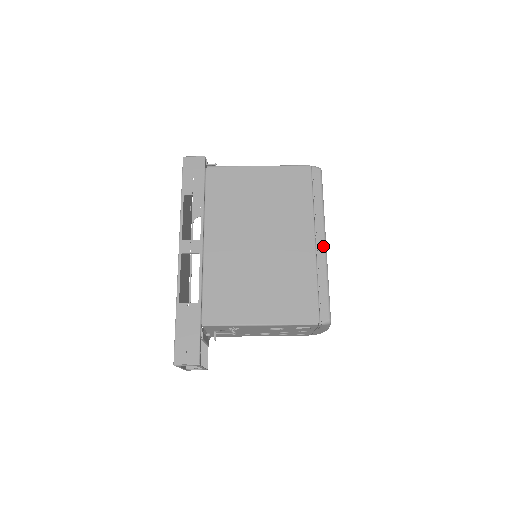
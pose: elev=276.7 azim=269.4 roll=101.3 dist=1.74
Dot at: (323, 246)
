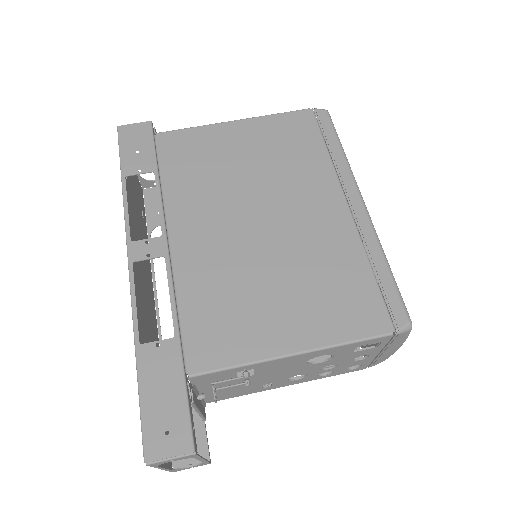
Dot at: (363, 210)
